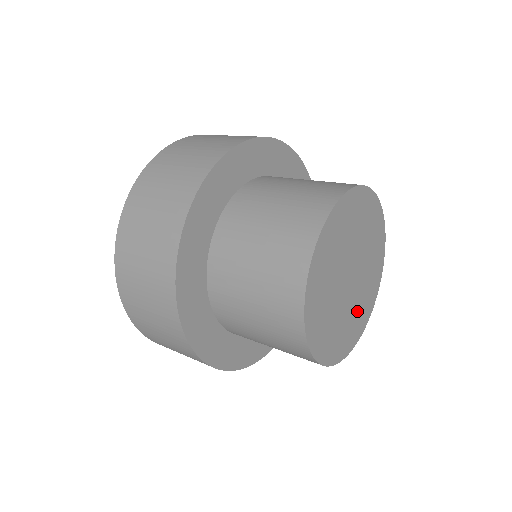
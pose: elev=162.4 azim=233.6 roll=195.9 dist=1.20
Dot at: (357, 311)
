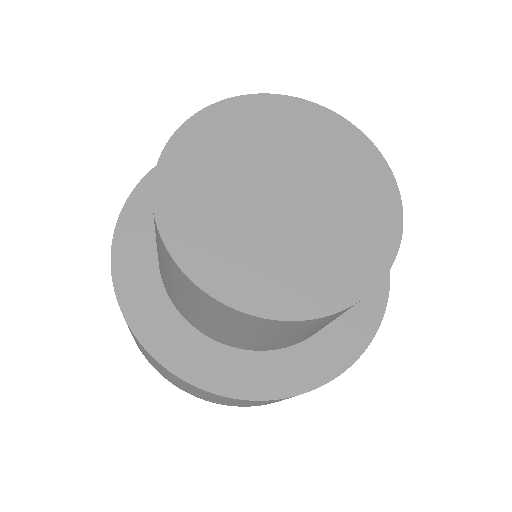
Dot at: (264, 259)
